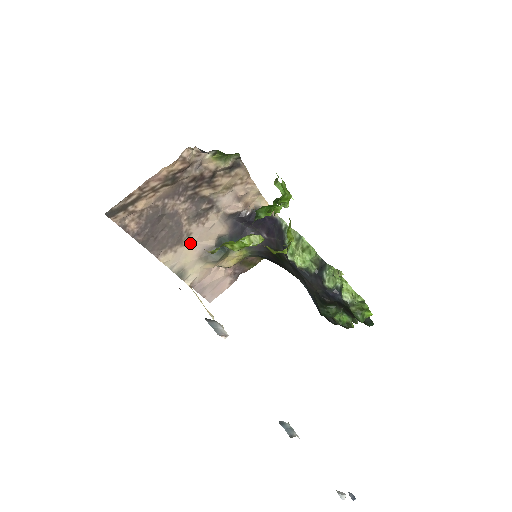
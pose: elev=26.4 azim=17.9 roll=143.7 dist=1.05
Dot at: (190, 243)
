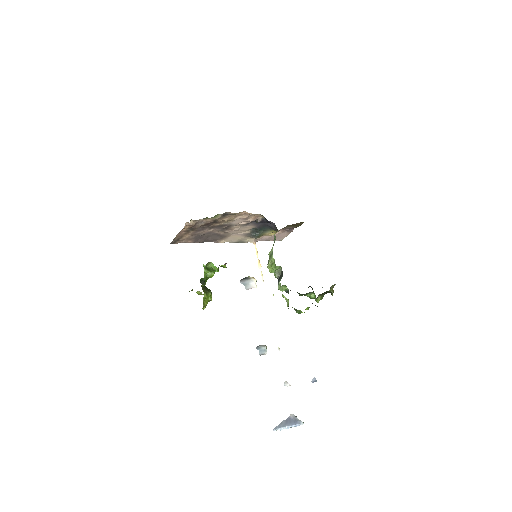
Dot at: (233, 234)
